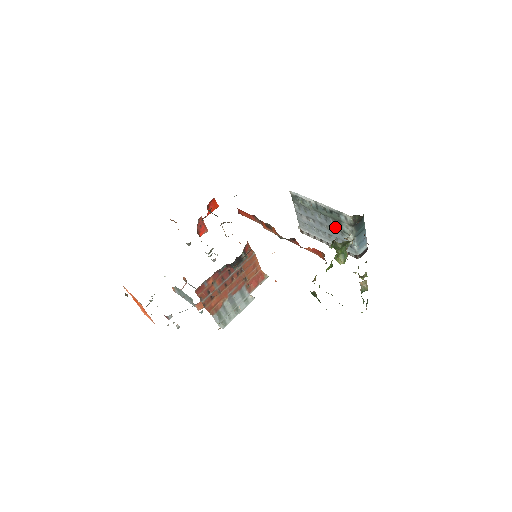
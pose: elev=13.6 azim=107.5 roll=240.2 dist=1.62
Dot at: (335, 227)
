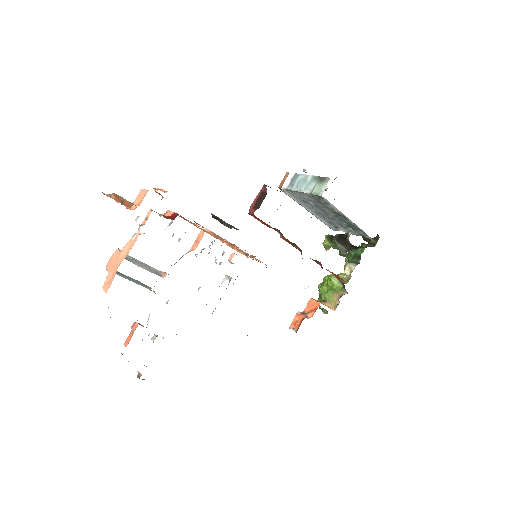
Dot at: (340, 223)
